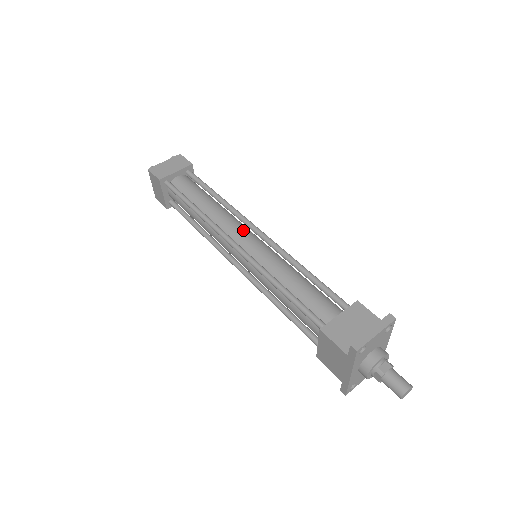
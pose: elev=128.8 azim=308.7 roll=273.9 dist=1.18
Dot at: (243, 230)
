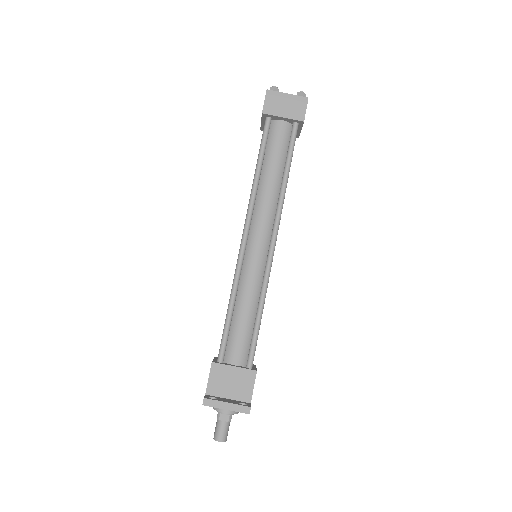
Dot at: (265, 231)
